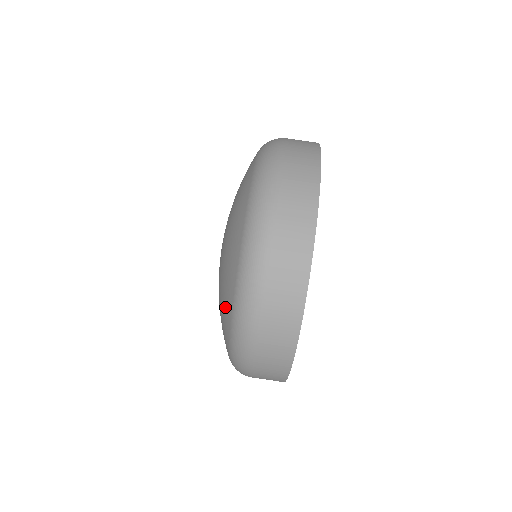
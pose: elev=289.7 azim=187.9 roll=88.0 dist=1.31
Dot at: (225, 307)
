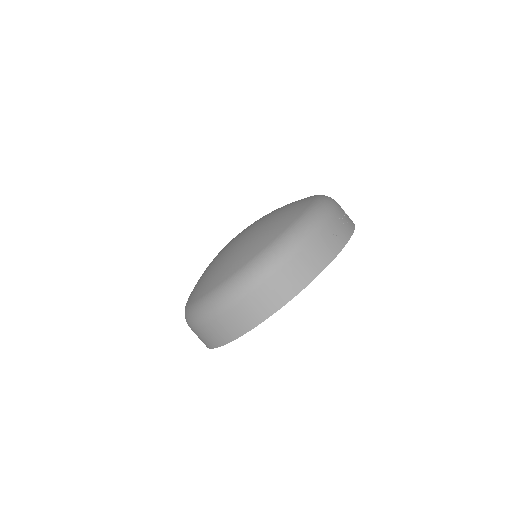
Dot at: (193, 290)
